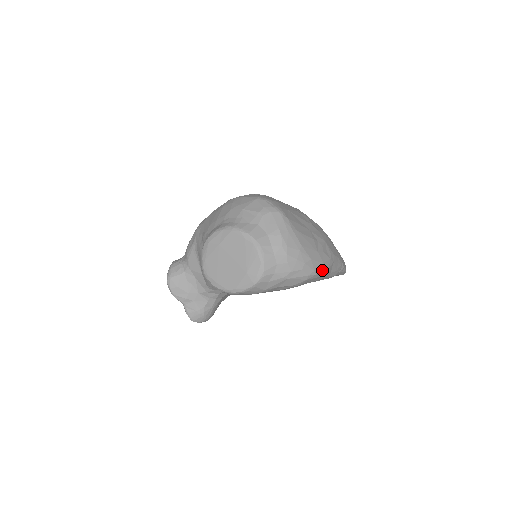
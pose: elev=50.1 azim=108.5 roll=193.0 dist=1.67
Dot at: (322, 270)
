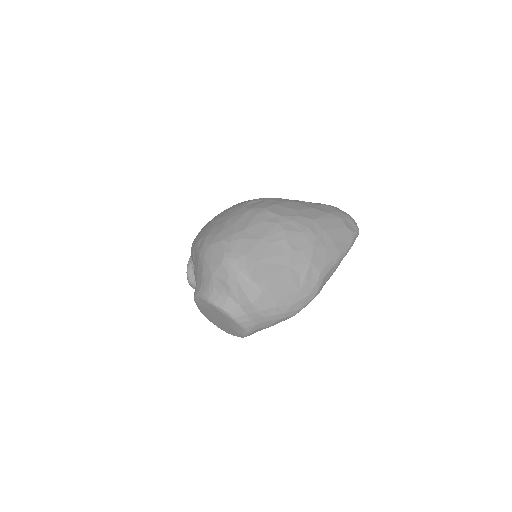
Dot at: (309, 301)
